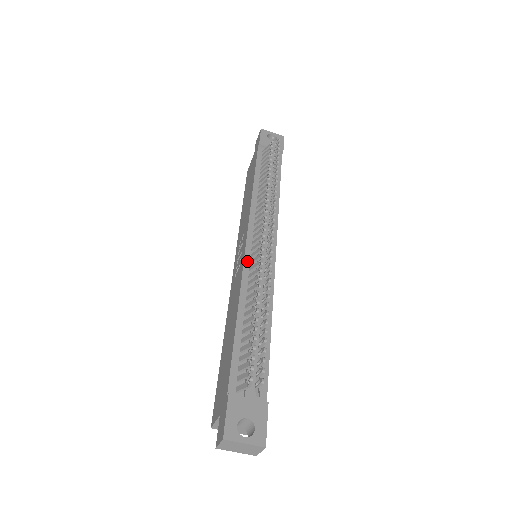
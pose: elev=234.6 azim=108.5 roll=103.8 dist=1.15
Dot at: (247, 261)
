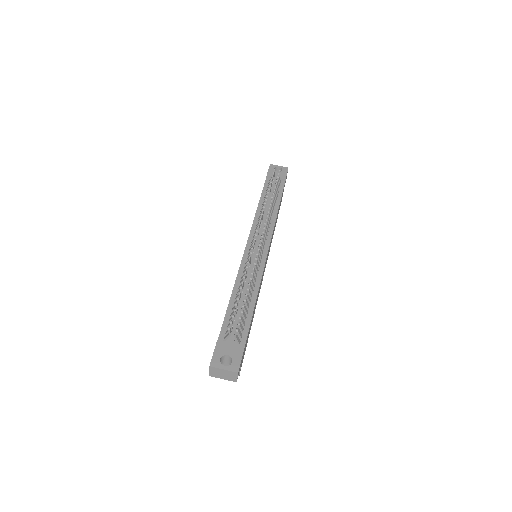
Dot at: (245, 258)
